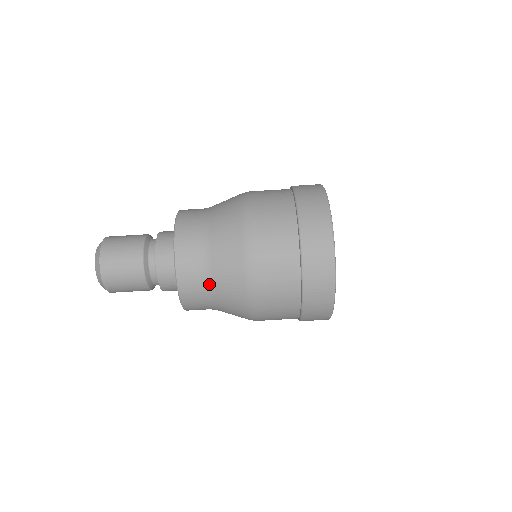
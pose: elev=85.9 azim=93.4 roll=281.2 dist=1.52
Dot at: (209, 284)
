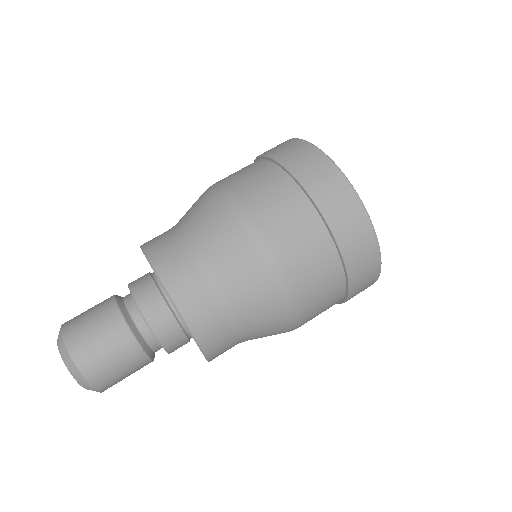
Dot at: (219, 292)
